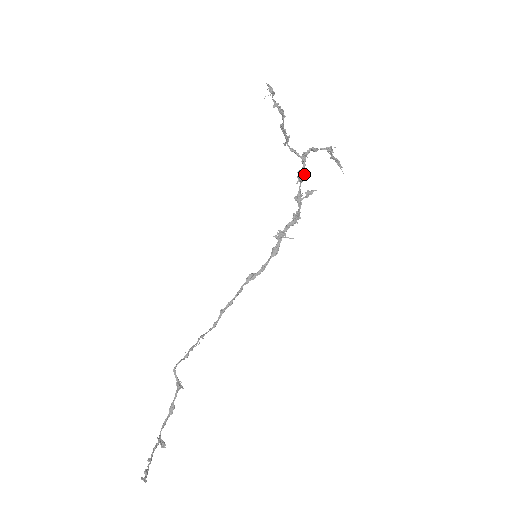
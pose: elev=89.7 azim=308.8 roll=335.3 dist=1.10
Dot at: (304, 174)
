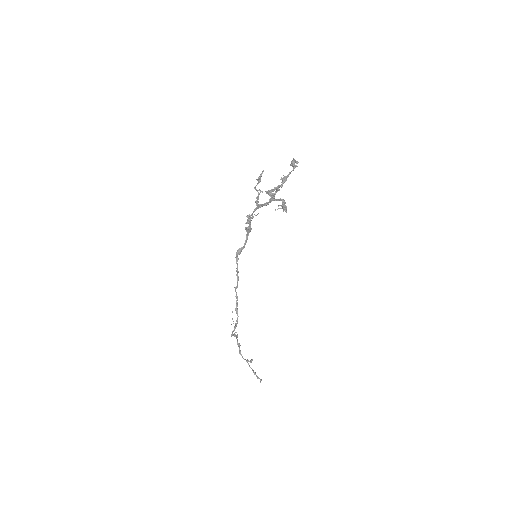
Dot at: occluded
